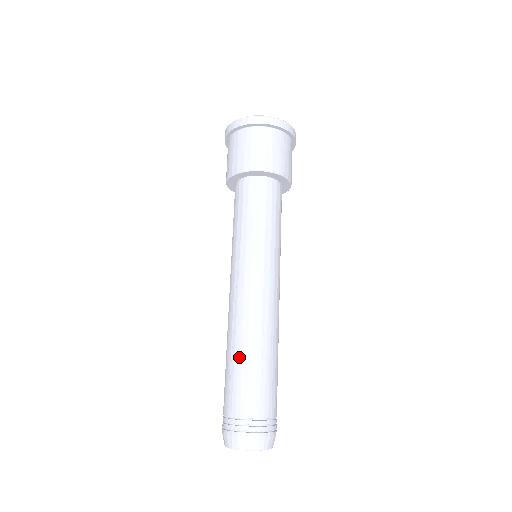
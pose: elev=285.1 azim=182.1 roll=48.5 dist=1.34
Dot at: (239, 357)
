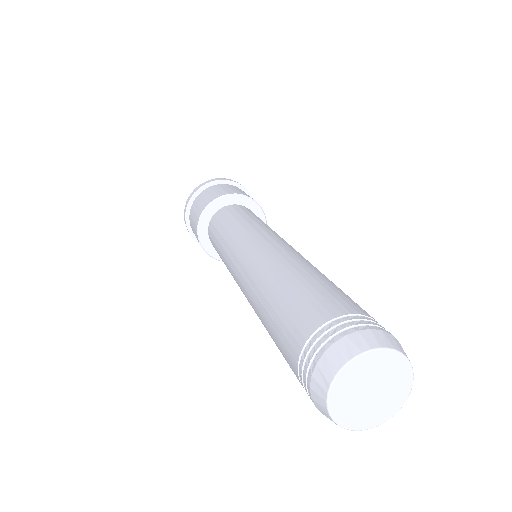
Dot at: (318, 274)
